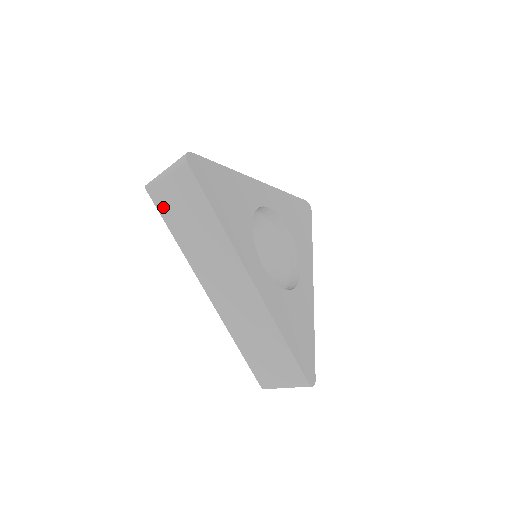
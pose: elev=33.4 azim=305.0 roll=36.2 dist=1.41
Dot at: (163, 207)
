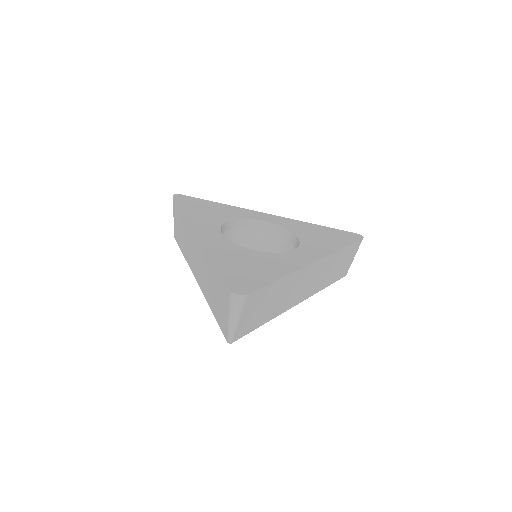
Dot at: (177, 238)
